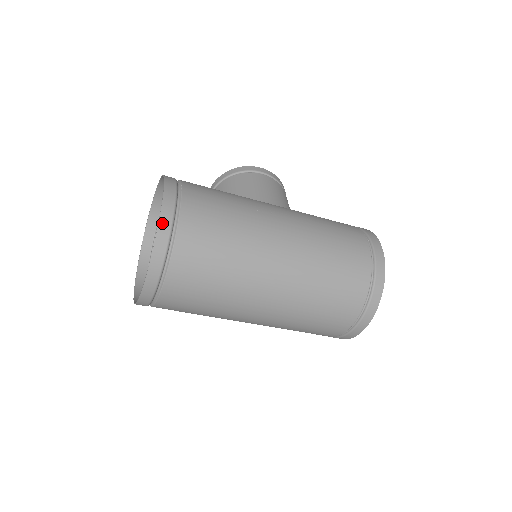
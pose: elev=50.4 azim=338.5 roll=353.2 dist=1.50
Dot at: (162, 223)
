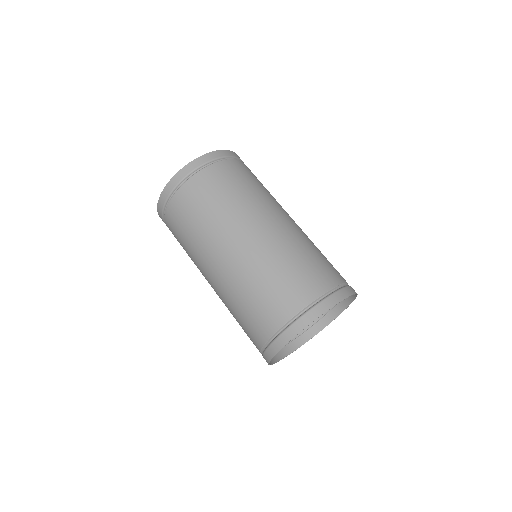
Dot at: (221, 152)
